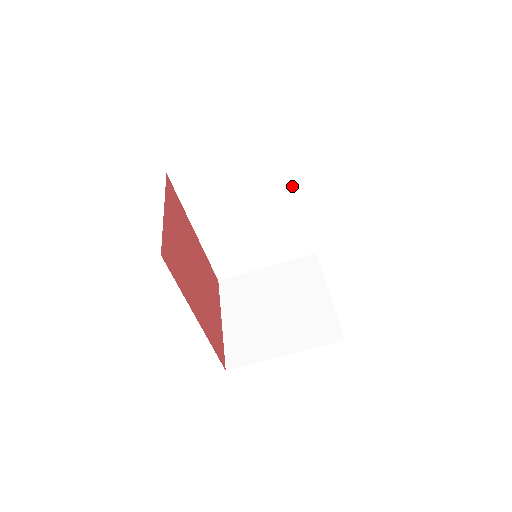
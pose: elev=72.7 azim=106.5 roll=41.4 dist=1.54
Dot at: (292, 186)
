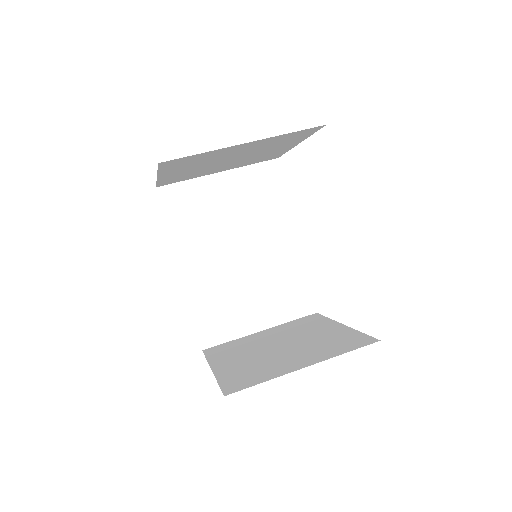
Dot at: (285, 217)
